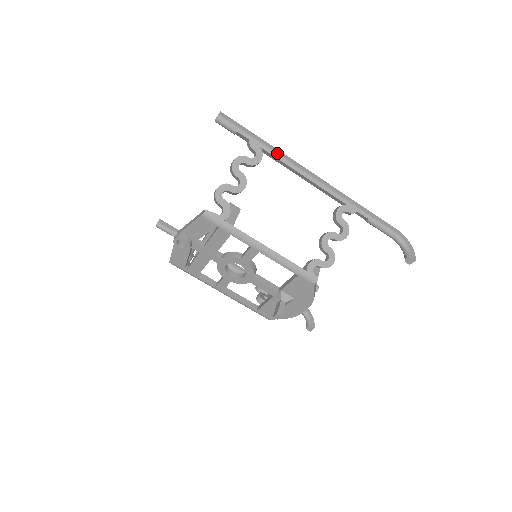
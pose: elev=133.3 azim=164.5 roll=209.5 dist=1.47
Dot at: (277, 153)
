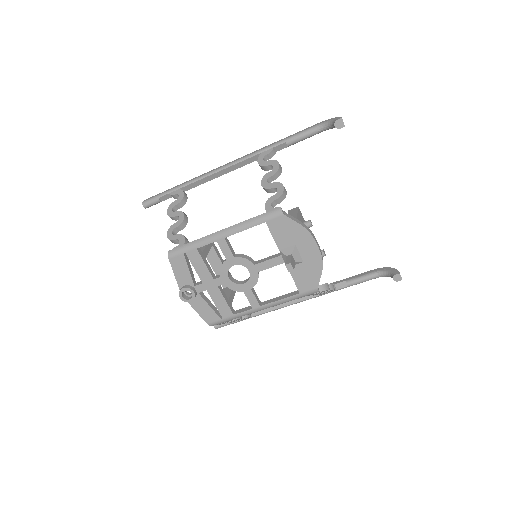
Dot at: (191, 181)
